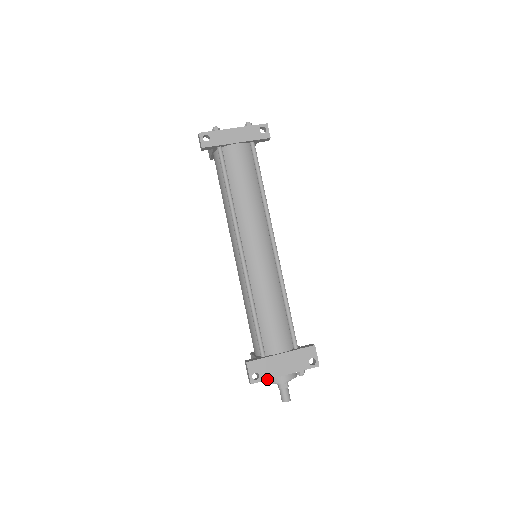
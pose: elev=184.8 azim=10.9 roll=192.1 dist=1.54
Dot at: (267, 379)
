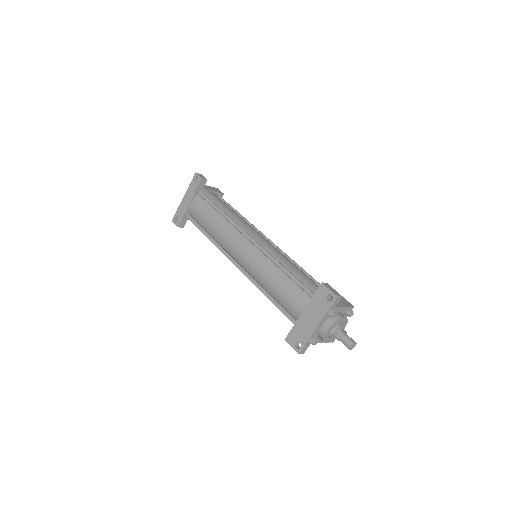
Dot at: (307, 341)
